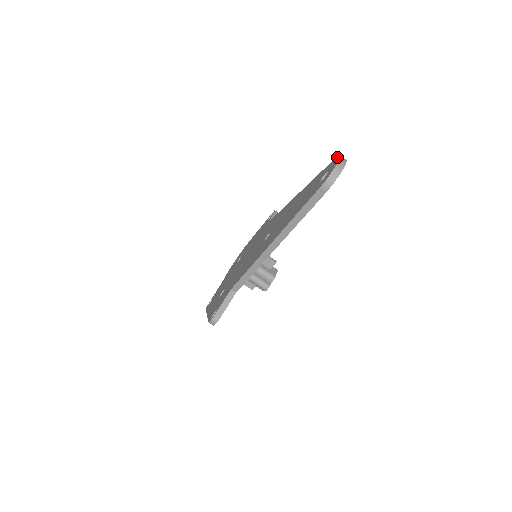
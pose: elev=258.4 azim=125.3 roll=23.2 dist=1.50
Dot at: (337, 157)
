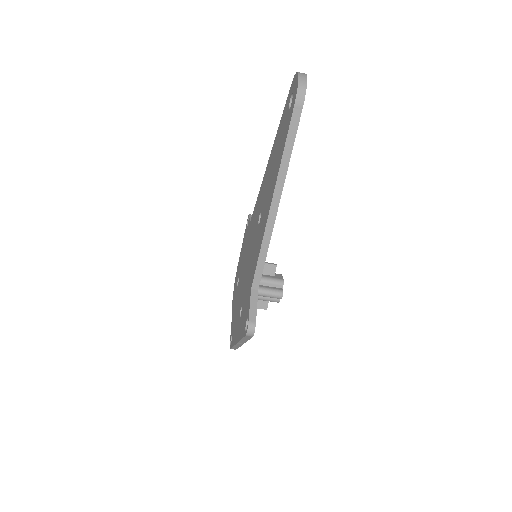
Dot at: (293, 79)
